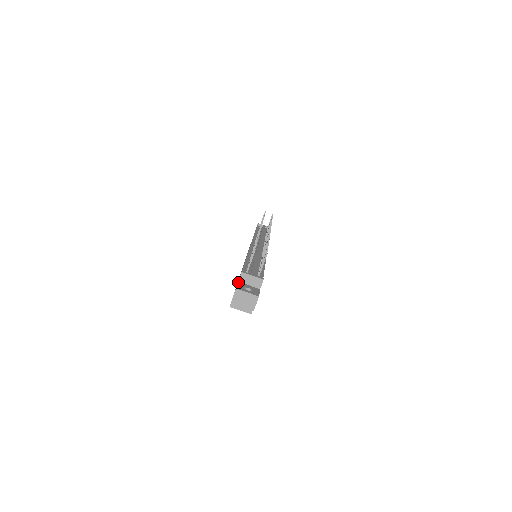
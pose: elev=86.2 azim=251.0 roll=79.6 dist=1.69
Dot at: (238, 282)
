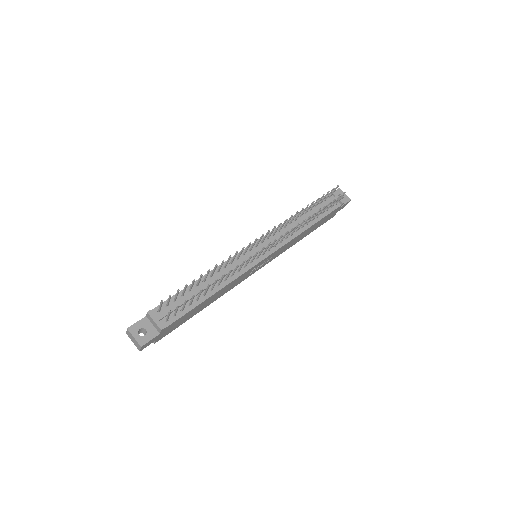
Dot at: (144, 317)
